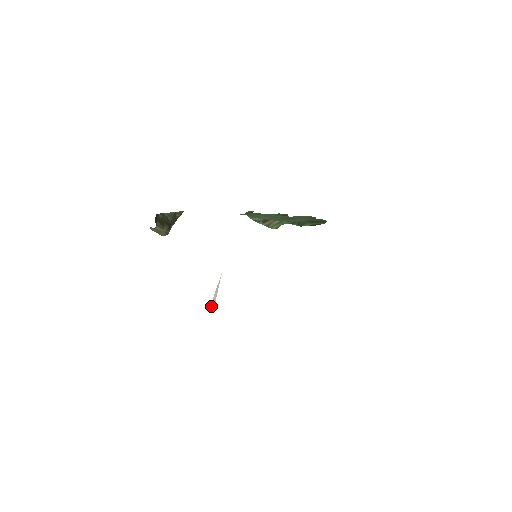
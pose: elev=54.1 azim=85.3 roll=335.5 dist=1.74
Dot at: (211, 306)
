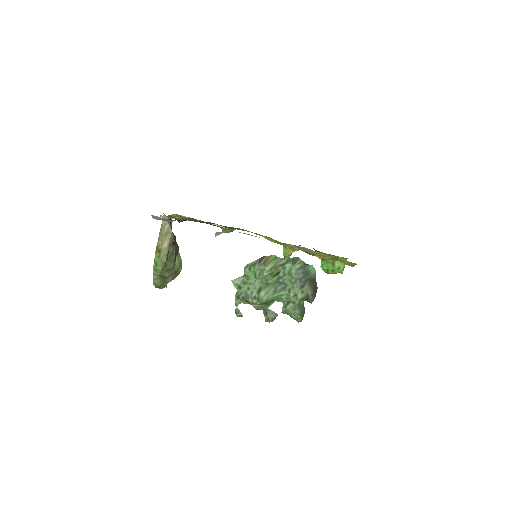
Dot at: occluded
